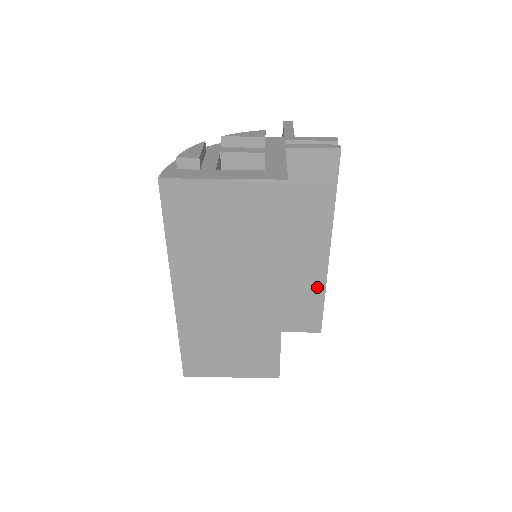
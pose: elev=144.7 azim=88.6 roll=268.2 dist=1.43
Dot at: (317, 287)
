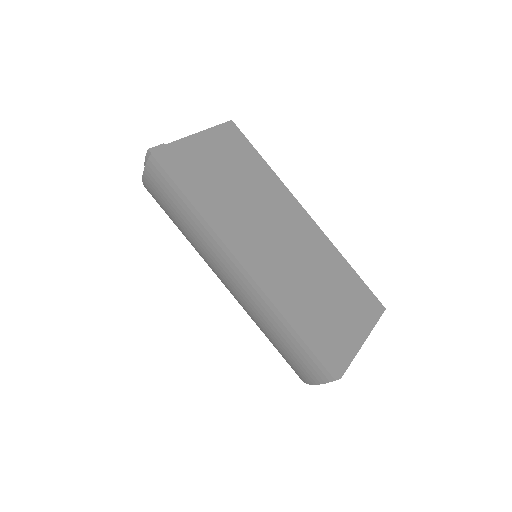
Dot at: occluded
